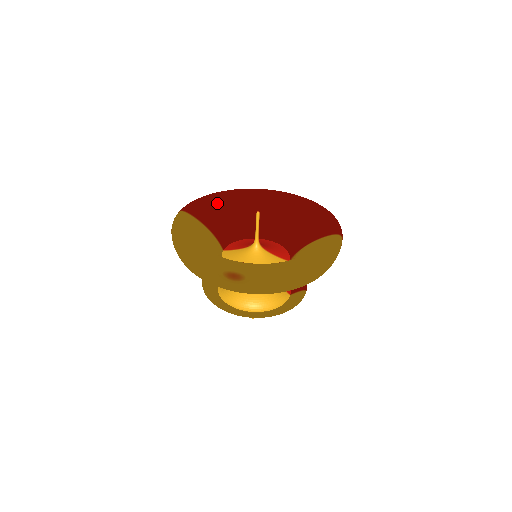
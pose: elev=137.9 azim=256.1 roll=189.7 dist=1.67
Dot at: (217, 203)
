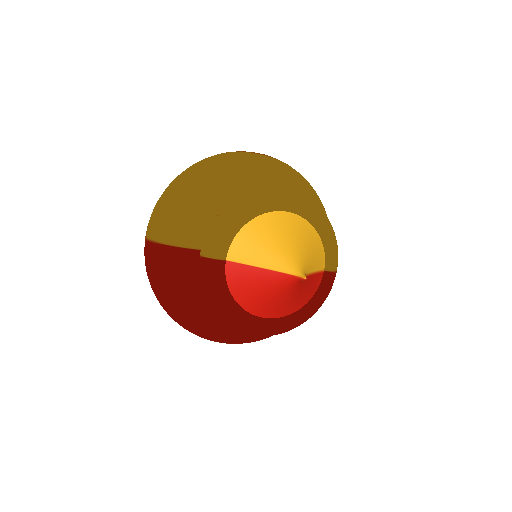
Dot at: occluded
